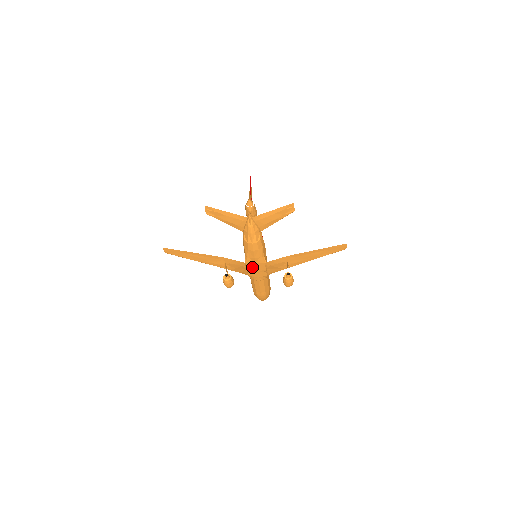
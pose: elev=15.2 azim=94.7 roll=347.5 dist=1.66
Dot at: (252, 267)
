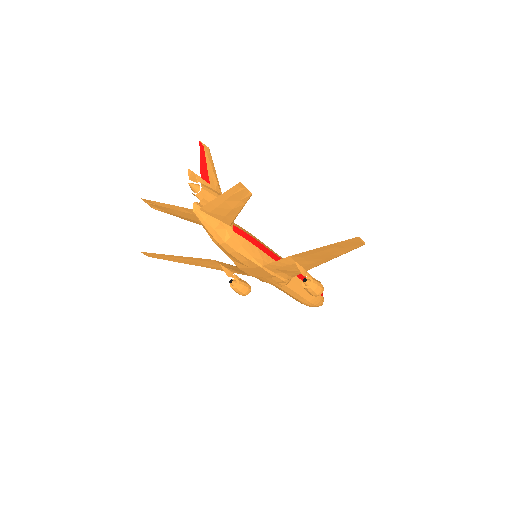
Dot at: (251, 272)
